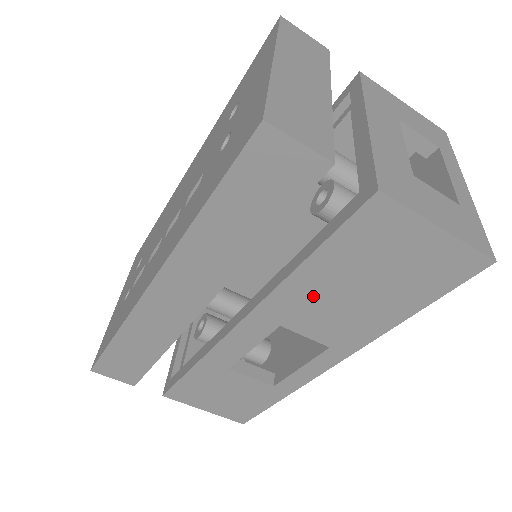
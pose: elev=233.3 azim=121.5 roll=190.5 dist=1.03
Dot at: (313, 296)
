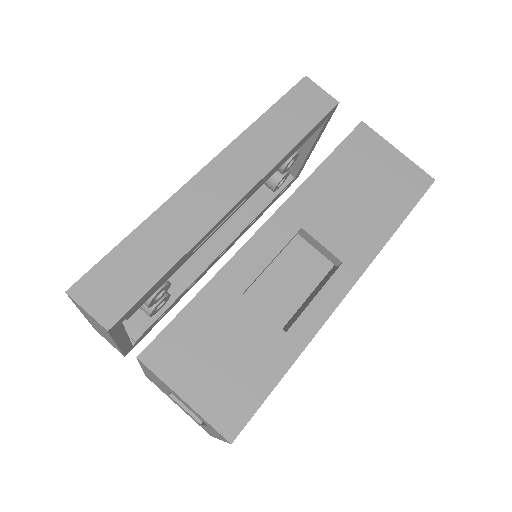
Dot at: (328, 196)
